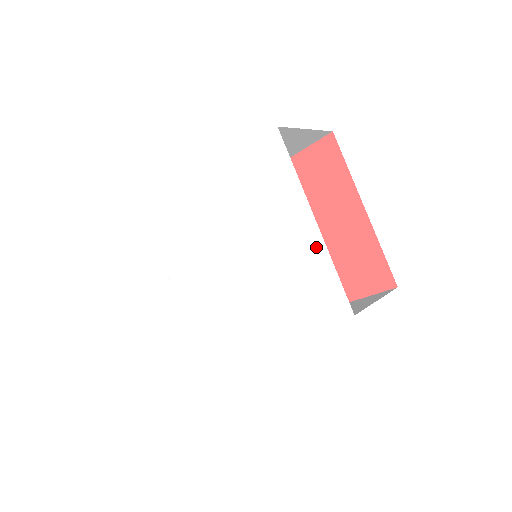
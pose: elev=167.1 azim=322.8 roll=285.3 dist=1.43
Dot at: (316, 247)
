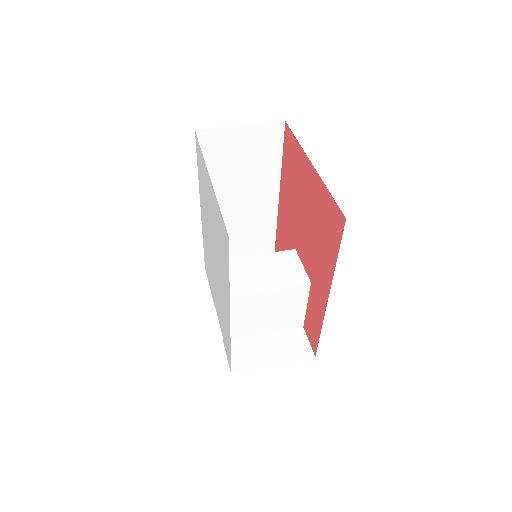
Dot at: (214, 198)
